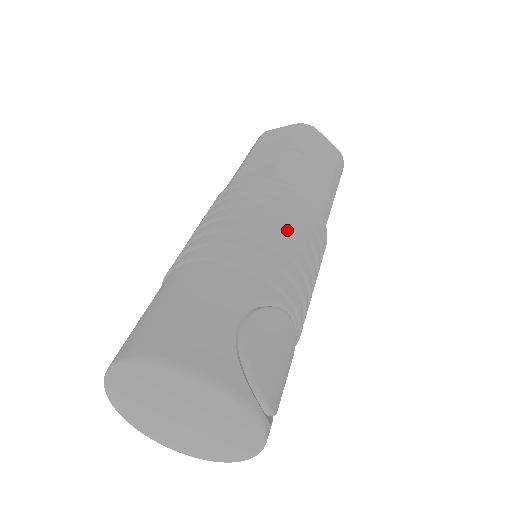
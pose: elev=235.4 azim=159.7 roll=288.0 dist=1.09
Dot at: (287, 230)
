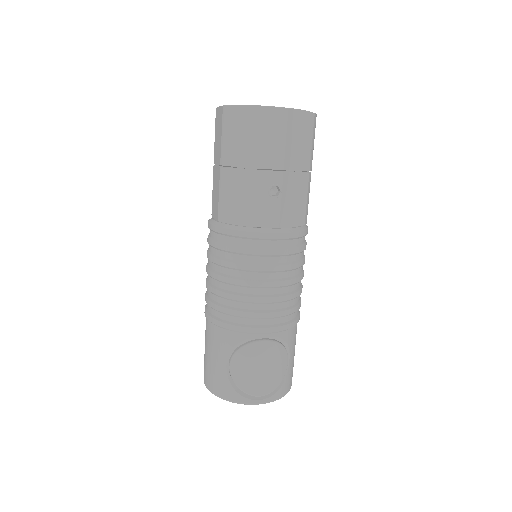
Dot at: (235, 282)
